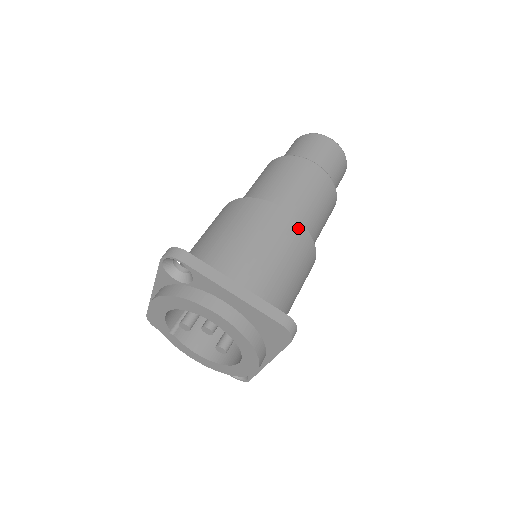
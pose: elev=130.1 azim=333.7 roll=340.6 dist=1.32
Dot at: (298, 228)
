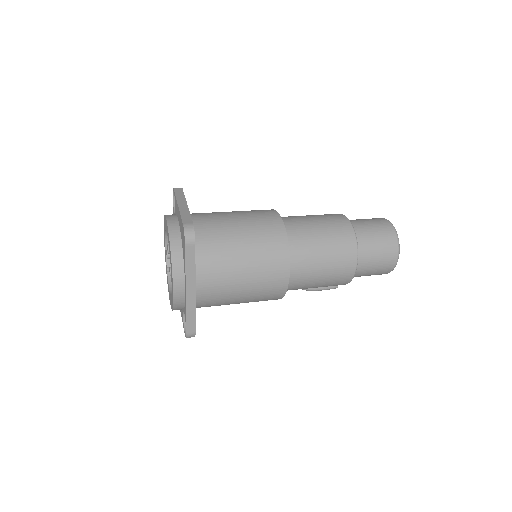
Dot at: (278, 225)
